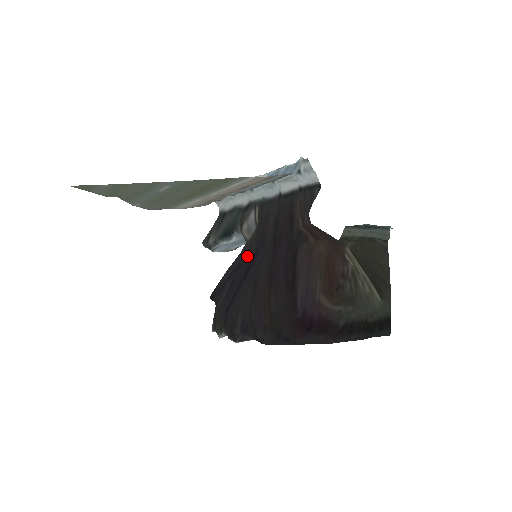
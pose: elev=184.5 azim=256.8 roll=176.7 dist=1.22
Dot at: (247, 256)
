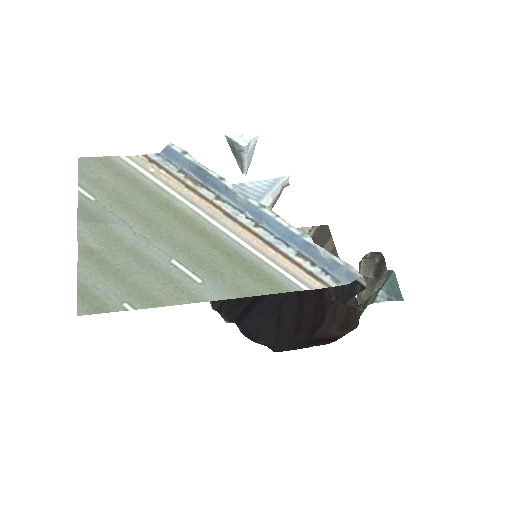
Dot at: occluded
